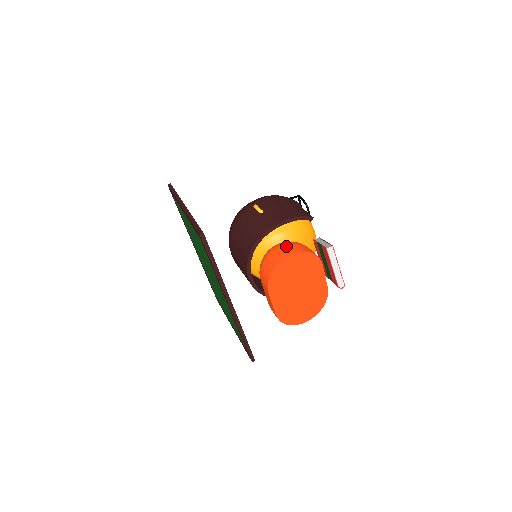
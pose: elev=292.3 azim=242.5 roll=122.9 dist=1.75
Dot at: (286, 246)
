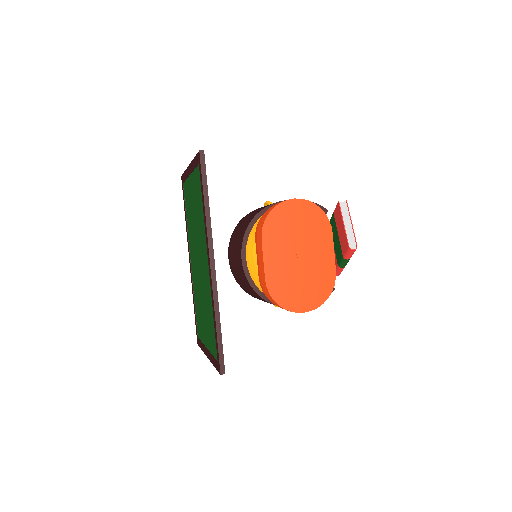
Dot at: occluded
